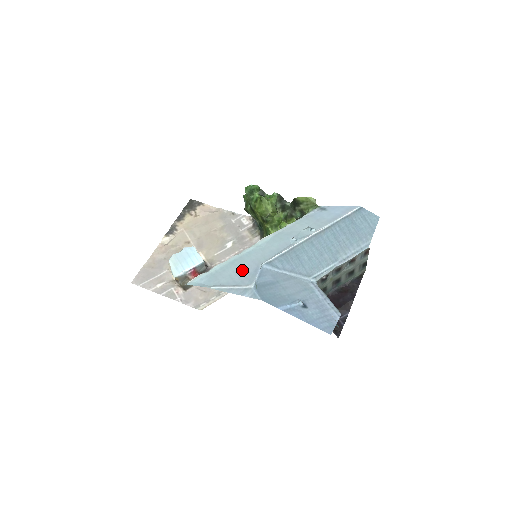
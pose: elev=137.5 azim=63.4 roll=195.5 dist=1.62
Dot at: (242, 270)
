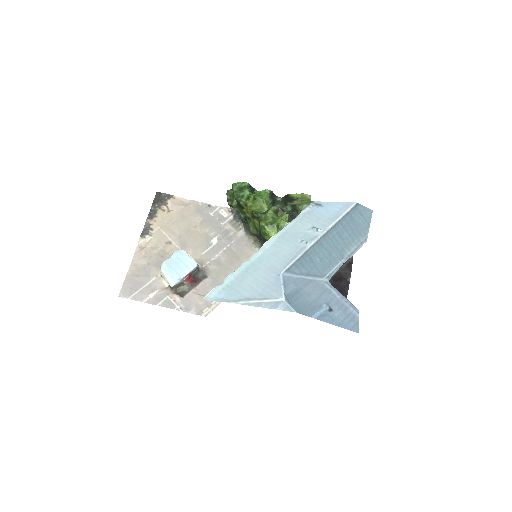
Dot at: (262, 280)
